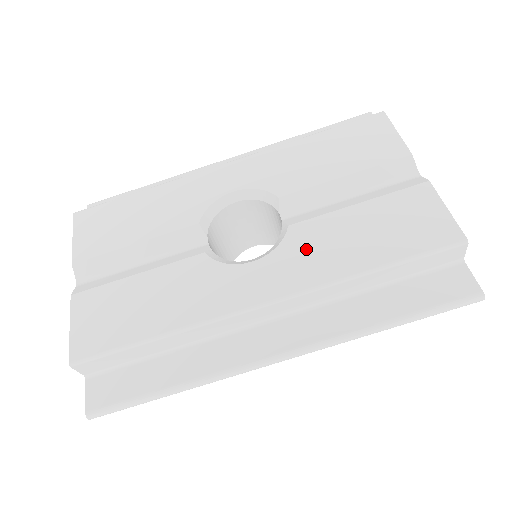
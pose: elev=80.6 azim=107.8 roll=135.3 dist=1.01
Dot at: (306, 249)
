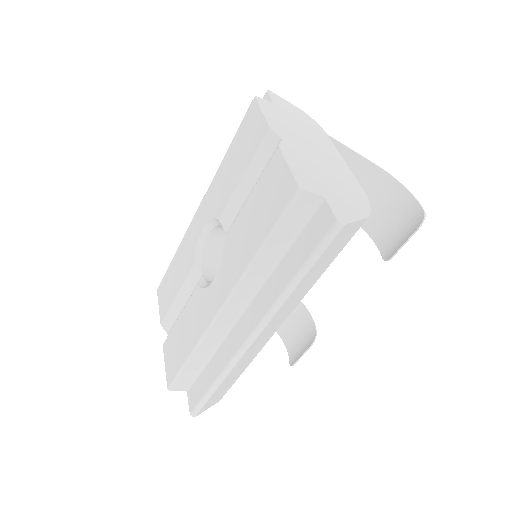
Dot at: (231, 254)
